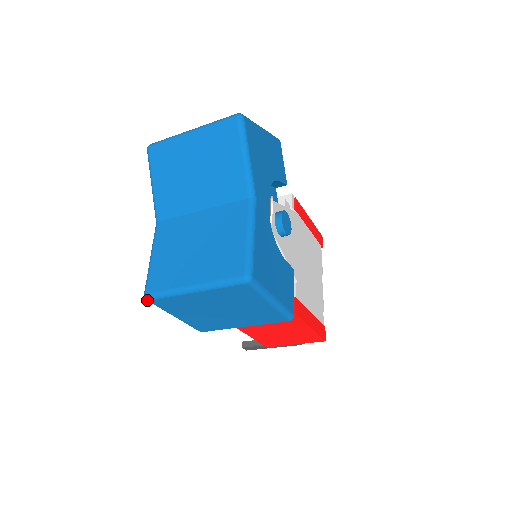
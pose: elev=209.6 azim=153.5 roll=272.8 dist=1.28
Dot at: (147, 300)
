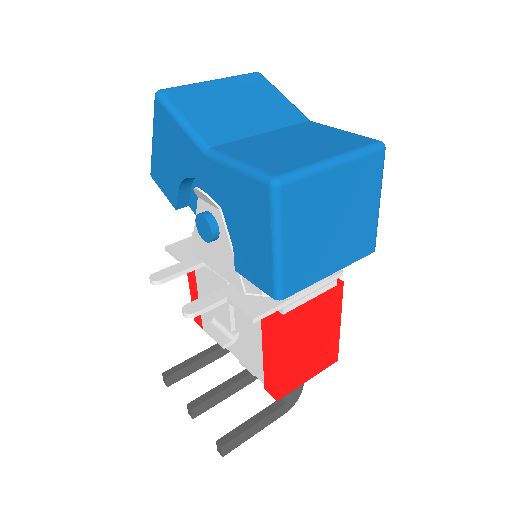
Dot at: (278, 186)
